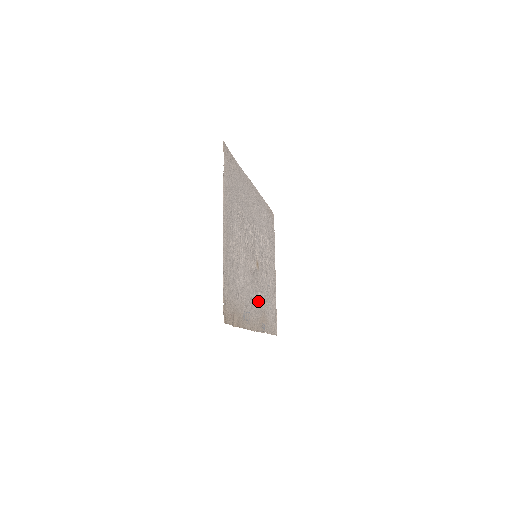
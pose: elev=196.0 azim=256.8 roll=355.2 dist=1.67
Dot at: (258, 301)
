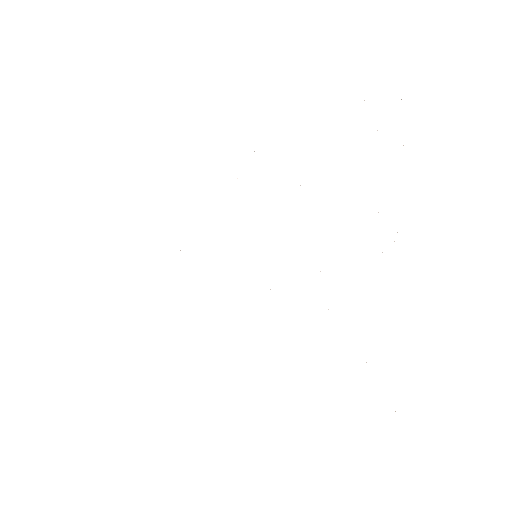
Dot at: occluded
